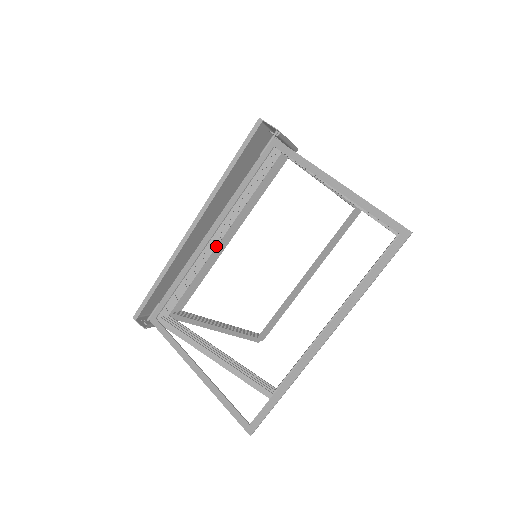
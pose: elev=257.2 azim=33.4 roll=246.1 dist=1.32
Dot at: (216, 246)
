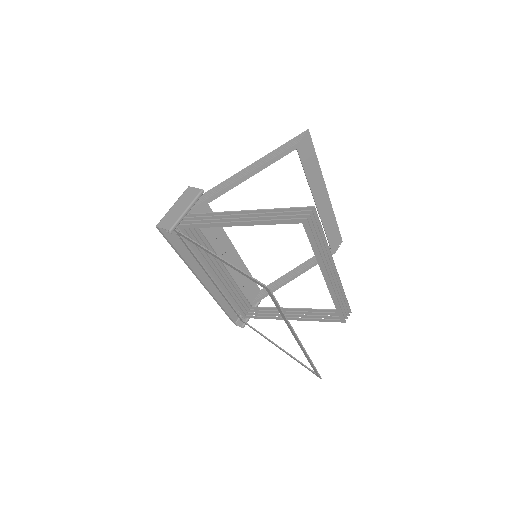
Dot at: (228, 273)
